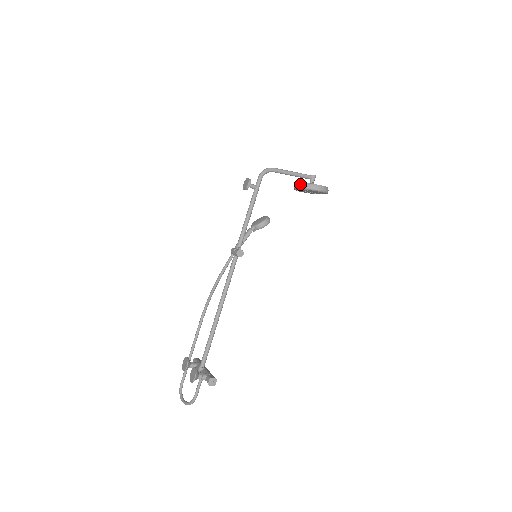
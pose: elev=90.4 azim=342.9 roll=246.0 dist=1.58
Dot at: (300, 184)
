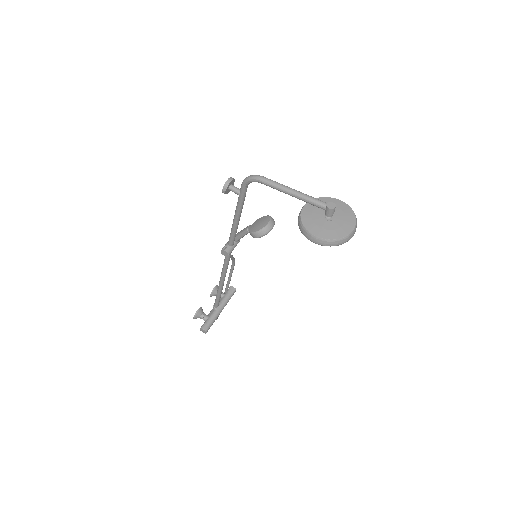
Dot at: (299, 215)
